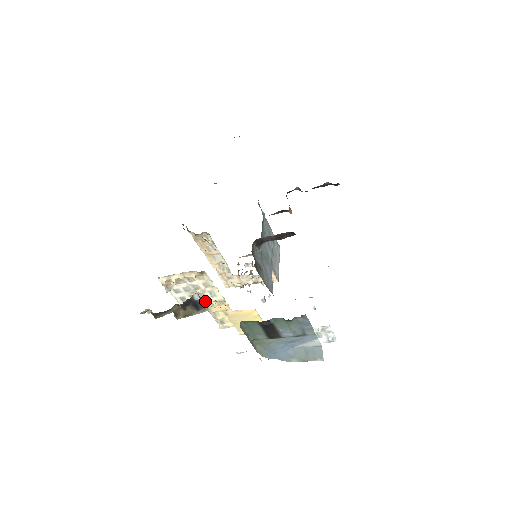
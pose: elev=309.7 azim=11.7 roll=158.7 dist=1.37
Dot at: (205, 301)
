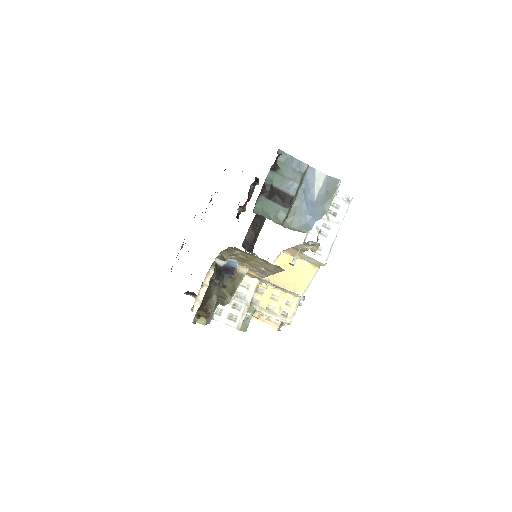
Dot at: (230, 262)
